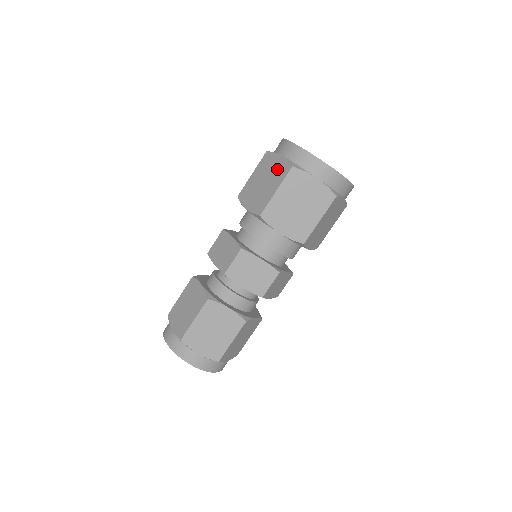
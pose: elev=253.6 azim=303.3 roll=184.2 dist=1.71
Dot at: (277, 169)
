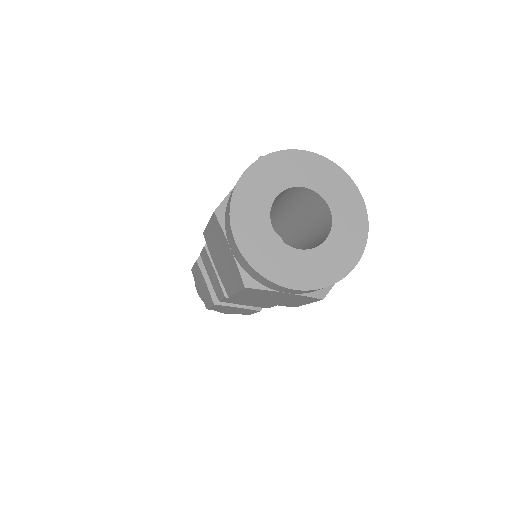
Dot at: (230, 264)
